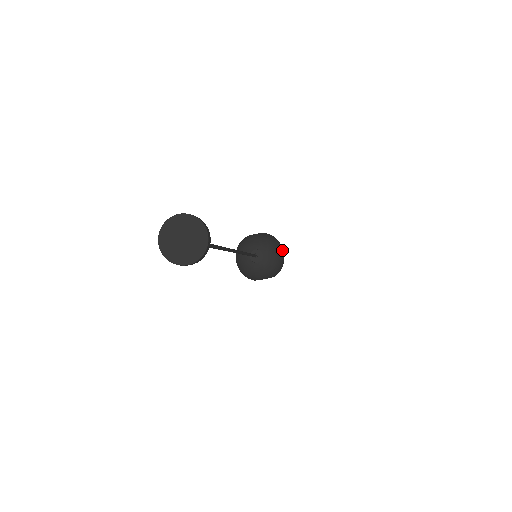
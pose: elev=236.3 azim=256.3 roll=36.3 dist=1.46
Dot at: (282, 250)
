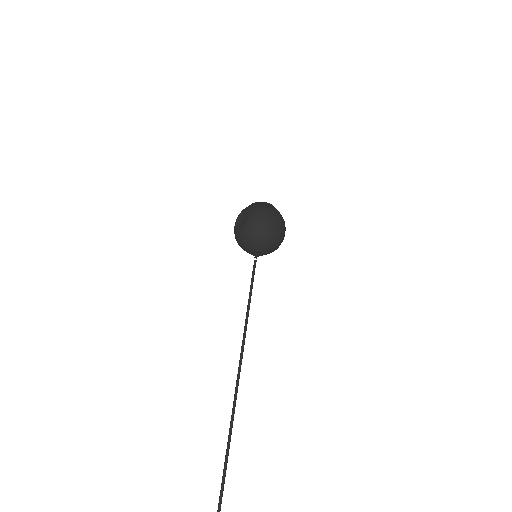
Dot at: (274, 226)
